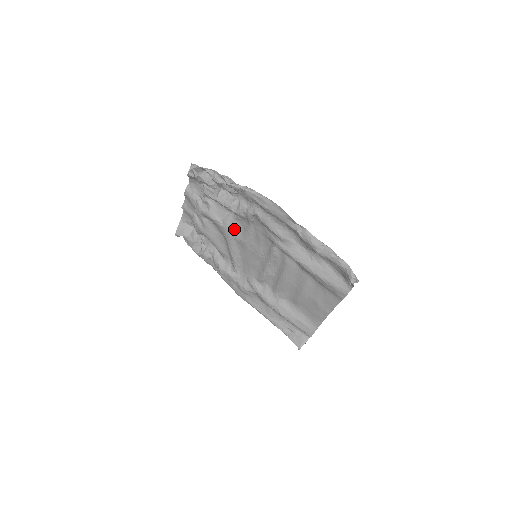
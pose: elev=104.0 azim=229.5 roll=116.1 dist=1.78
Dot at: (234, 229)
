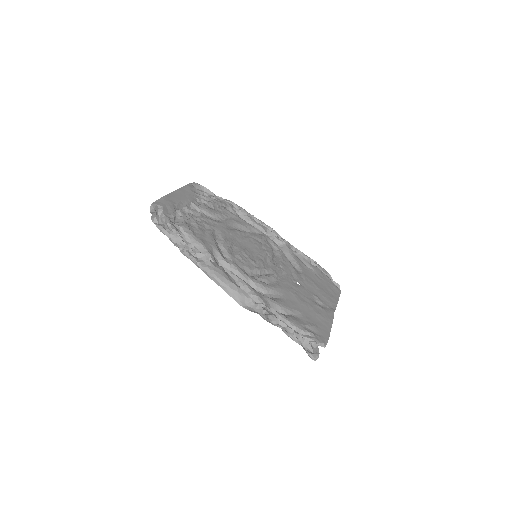
Dot at: occluded
